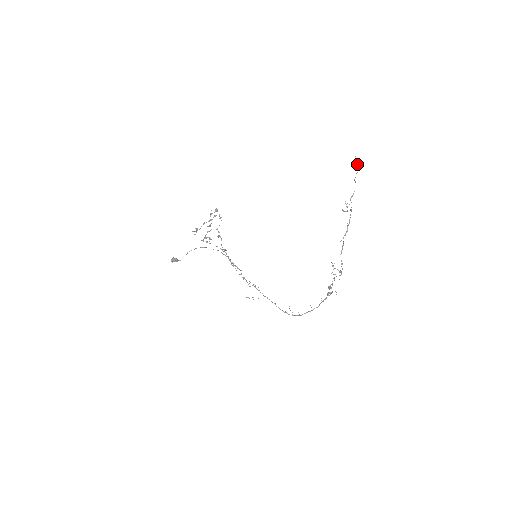
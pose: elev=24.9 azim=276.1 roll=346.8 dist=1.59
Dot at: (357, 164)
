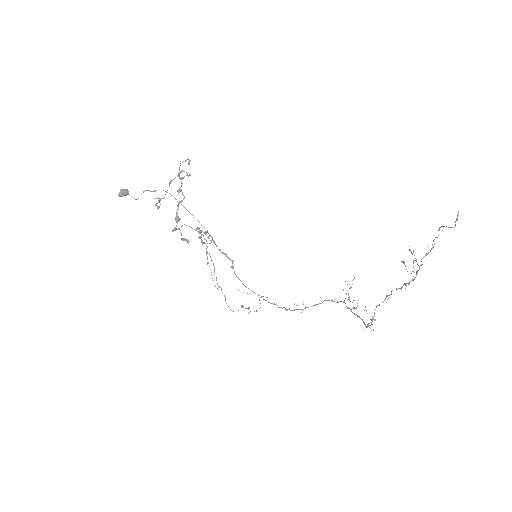
Dot at: (455, 224)
